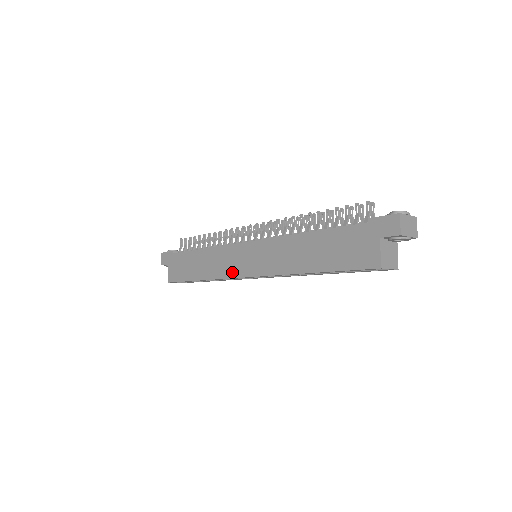
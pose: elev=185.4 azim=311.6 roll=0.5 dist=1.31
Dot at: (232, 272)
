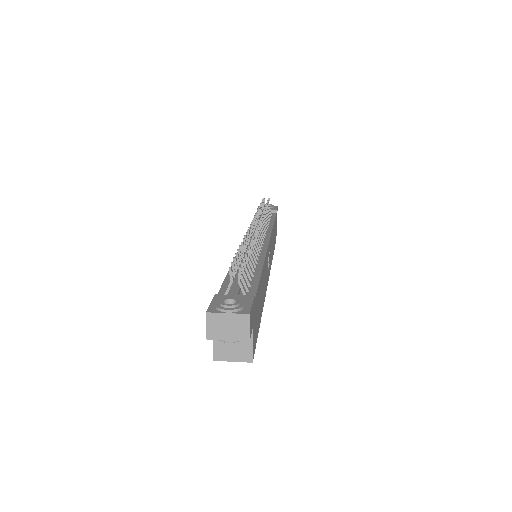
Dot at: occluded
